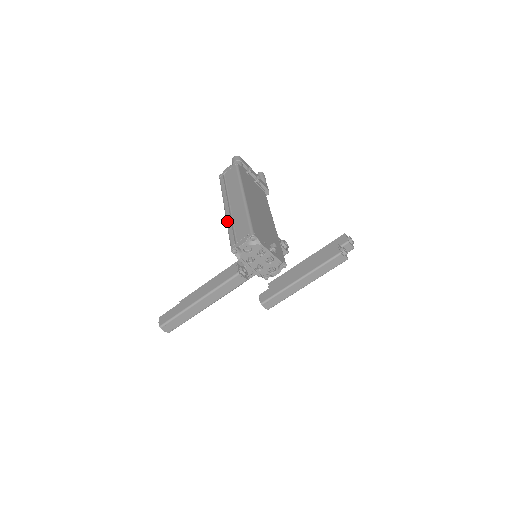
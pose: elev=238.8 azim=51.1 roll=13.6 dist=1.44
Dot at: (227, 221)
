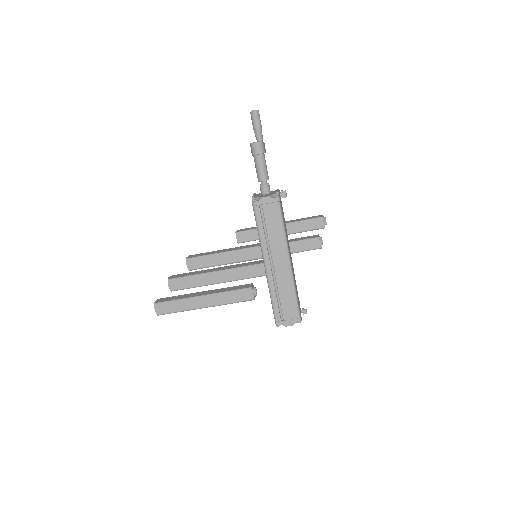
Dot at: (270, 287)
